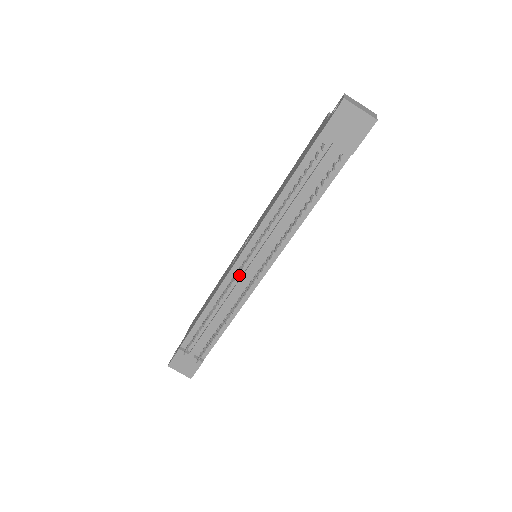
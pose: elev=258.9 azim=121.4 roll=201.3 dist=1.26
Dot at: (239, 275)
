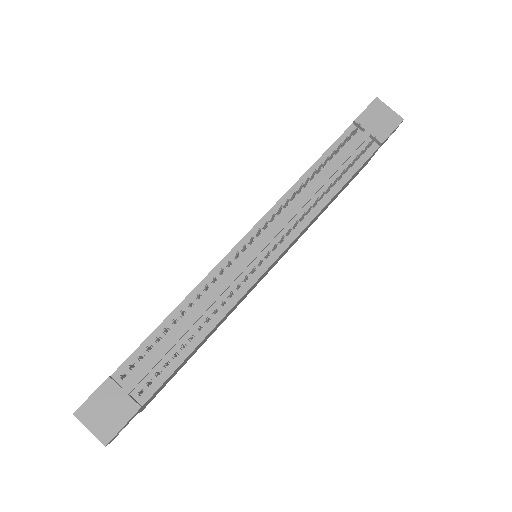
Dot at: (239, 260)
